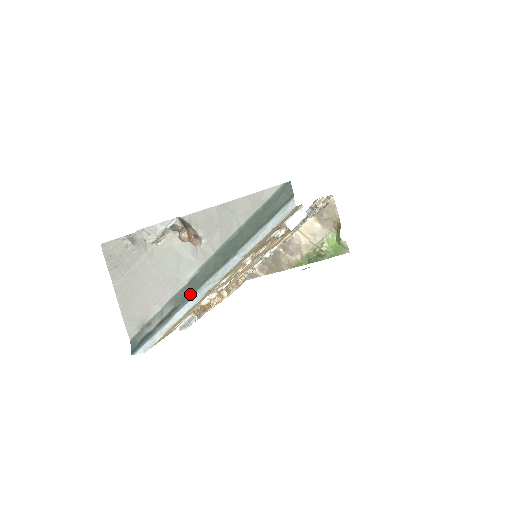
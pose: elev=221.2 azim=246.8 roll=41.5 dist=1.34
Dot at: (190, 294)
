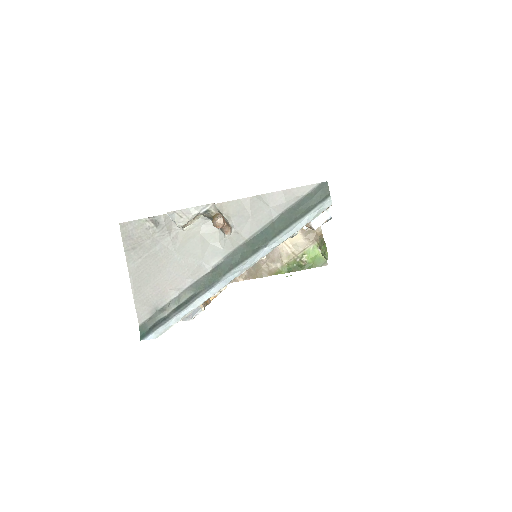
Dot at: (213, 281)
